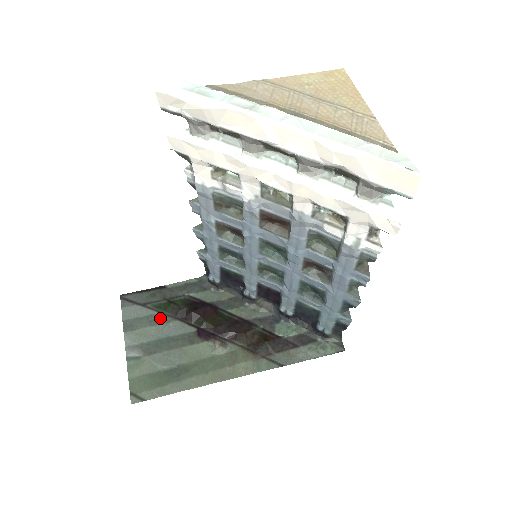
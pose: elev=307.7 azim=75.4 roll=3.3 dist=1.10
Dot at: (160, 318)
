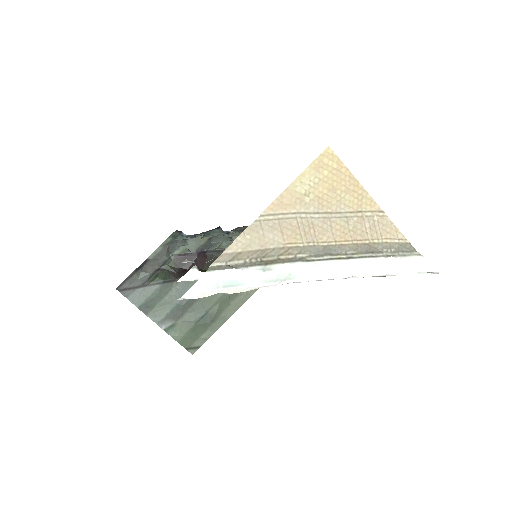
Dot at: (165, 288)
